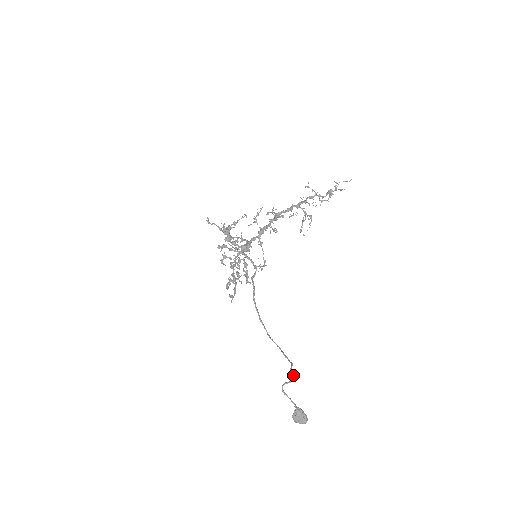
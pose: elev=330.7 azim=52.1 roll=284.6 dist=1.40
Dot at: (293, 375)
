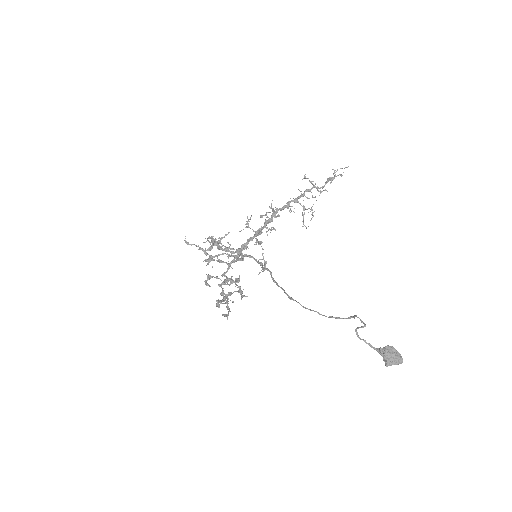
Dot at: (362, 321)
